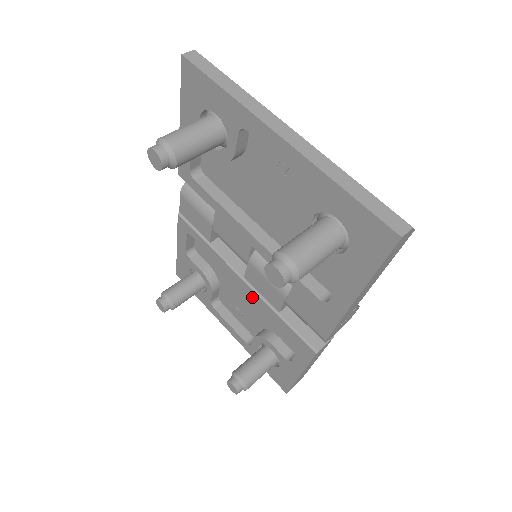
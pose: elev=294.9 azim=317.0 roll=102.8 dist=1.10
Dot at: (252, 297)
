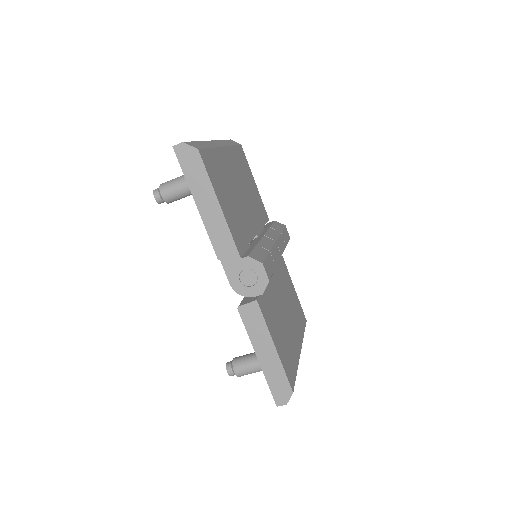
Dot at: occluded
